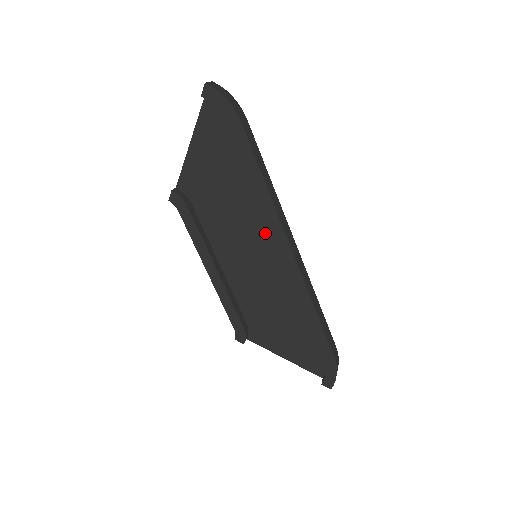
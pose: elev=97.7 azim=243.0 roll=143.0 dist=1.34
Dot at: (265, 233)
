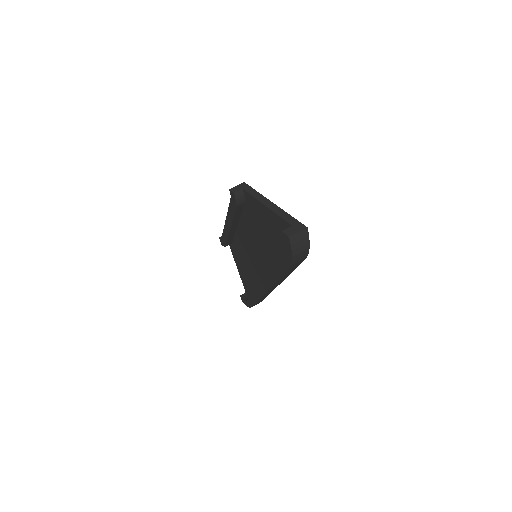
Dot at: (266, 267)
